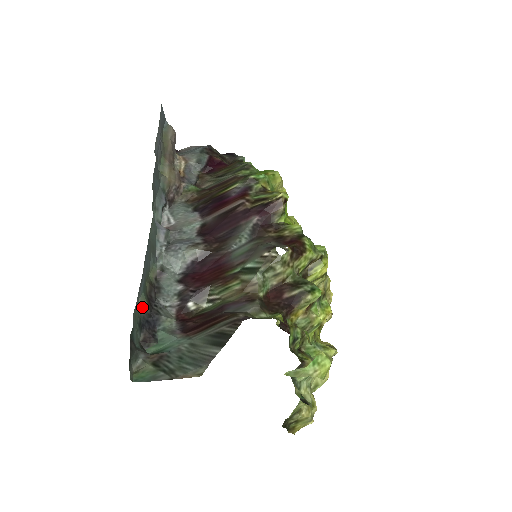
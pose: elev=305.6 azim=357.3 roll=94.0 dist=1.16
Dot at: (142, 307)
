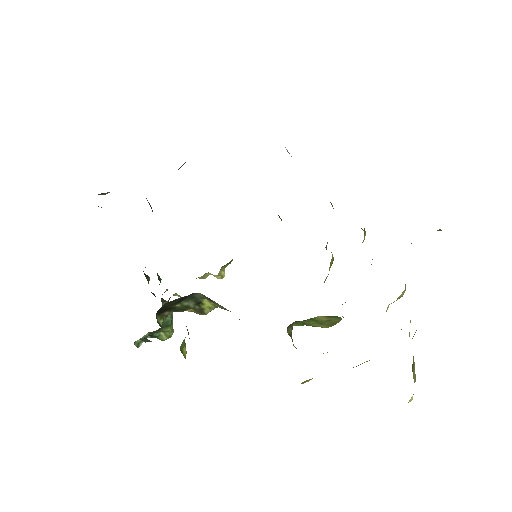
Dot at: occluded
